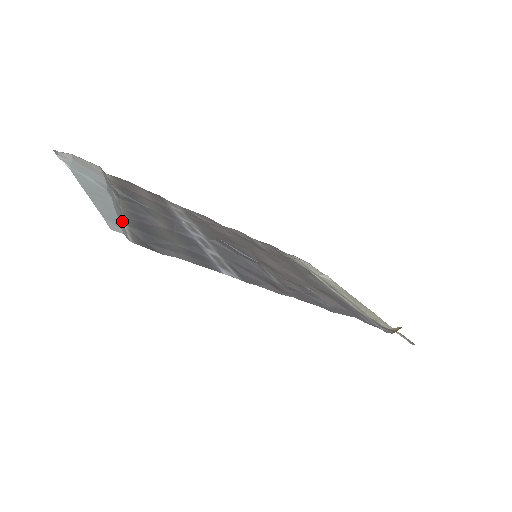
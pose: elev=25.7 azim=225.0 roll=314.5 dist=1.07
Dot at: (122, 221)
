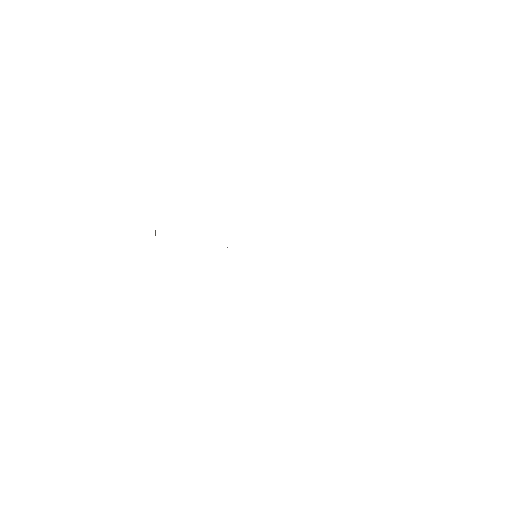
Dot at: occluded
